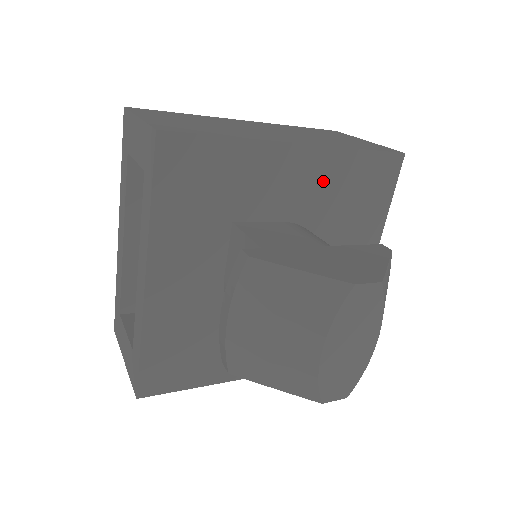
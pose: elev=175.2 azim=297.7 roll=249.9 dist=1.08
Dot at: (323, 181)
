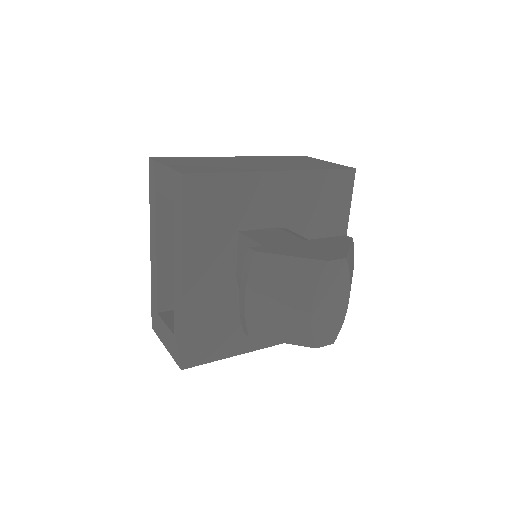
Dot at: (299, 195)
